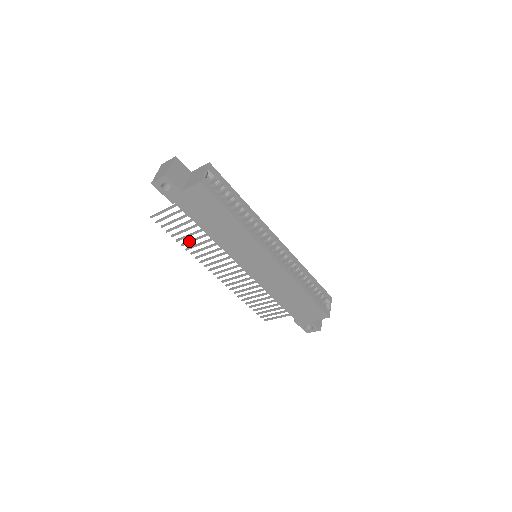
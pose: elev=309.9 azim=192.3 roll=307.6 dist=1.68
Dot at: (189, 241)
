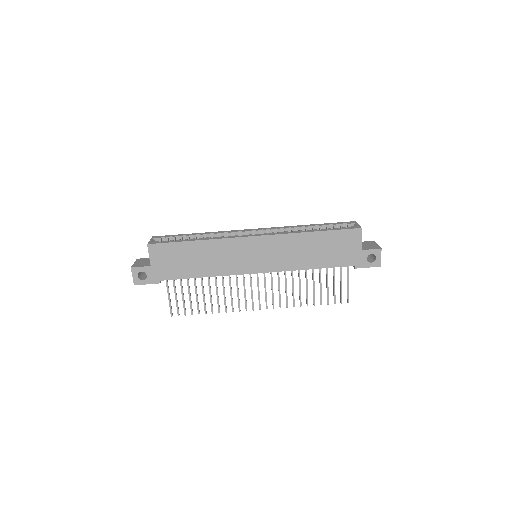
Dot at: (210, 302)
